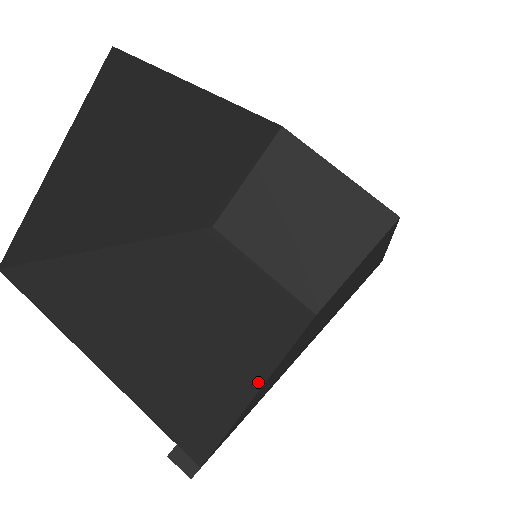
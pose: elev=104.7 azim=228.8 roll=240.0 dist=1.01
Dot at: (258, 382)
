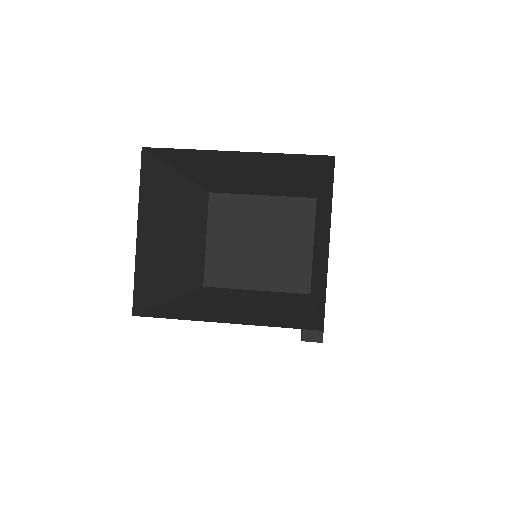
Dot at: (313, 313)
